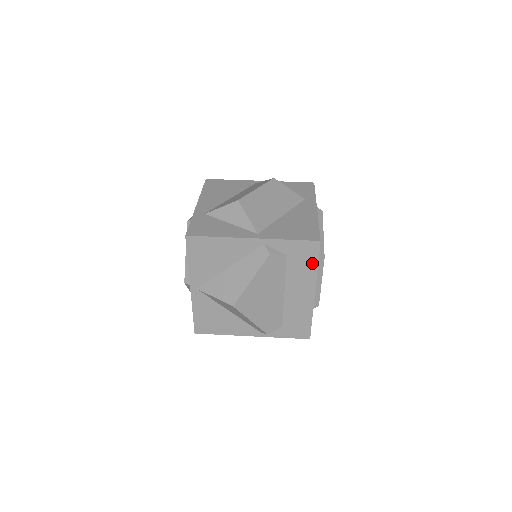
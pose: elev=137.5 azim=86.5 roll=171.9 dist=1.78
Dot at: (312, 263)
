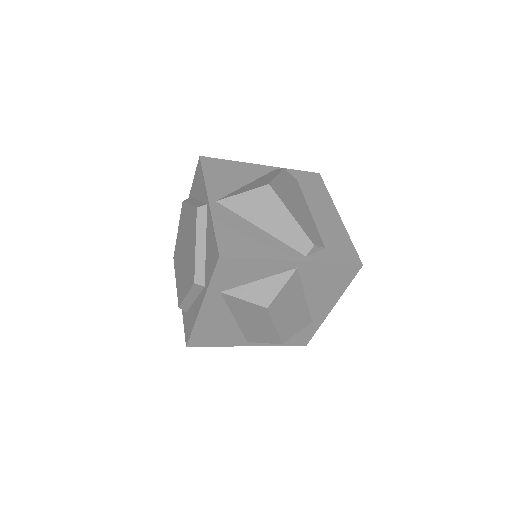
Dot at: (322, 188)
